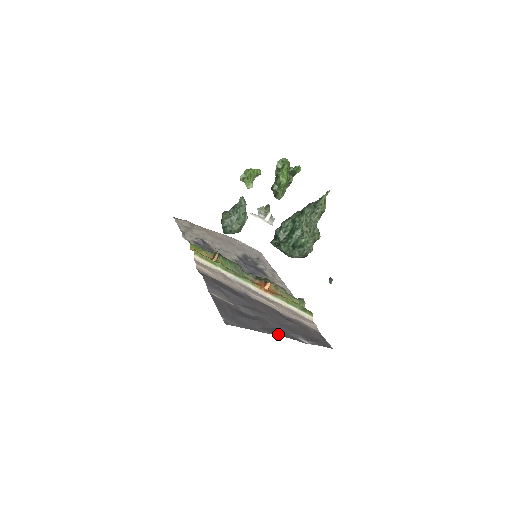
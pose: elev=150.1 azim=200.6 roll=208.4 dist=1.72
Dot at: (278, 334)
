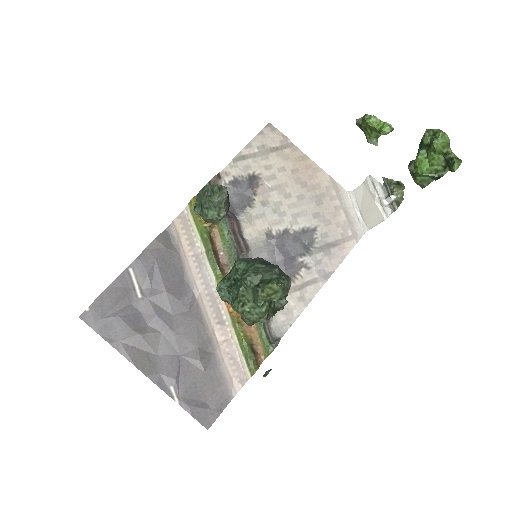
Dot at: (141, 366)
